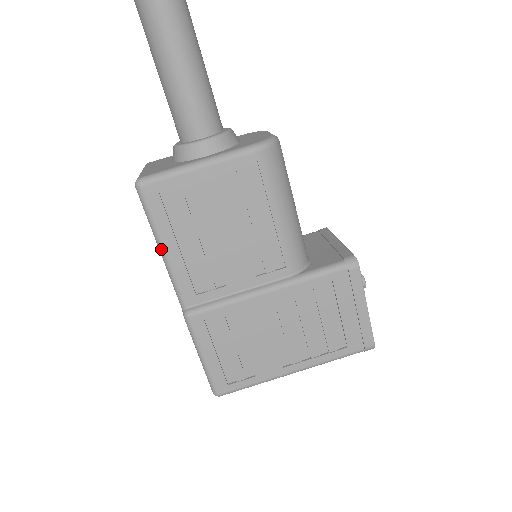
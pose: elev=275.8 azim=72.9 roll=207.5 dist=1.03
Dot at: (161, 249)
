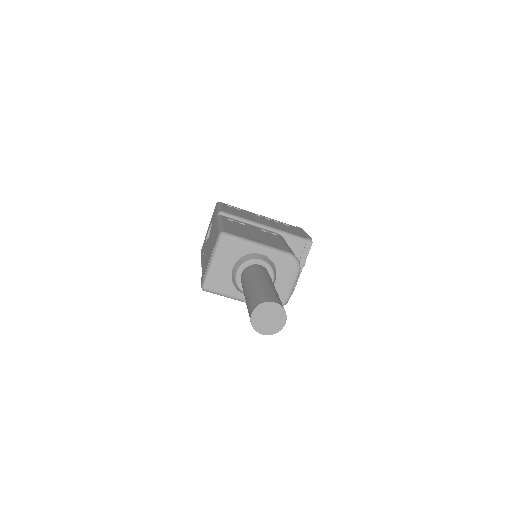
Dot at: occluded
